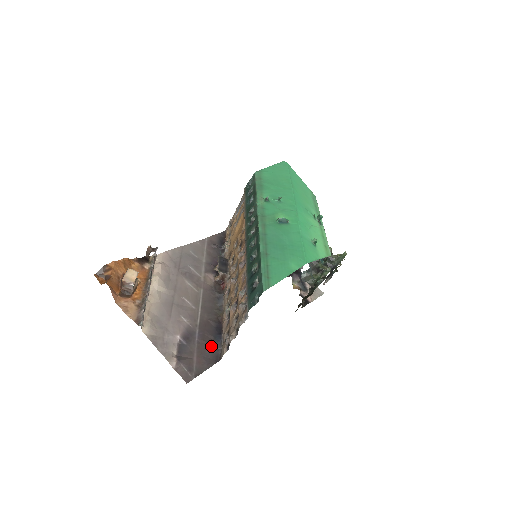
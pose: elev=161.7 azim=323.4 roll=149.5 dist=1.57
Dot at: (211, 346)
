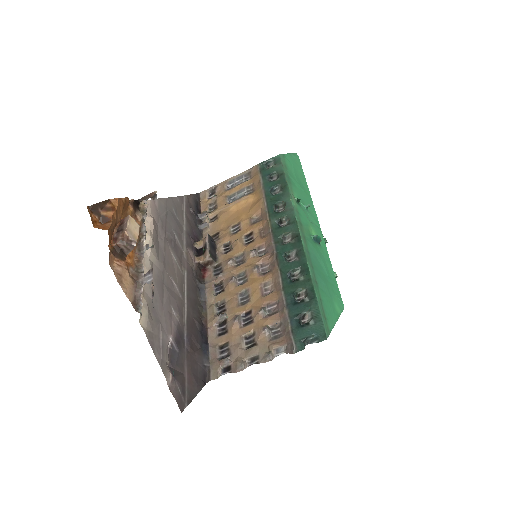
Dot at: (199, 359)
